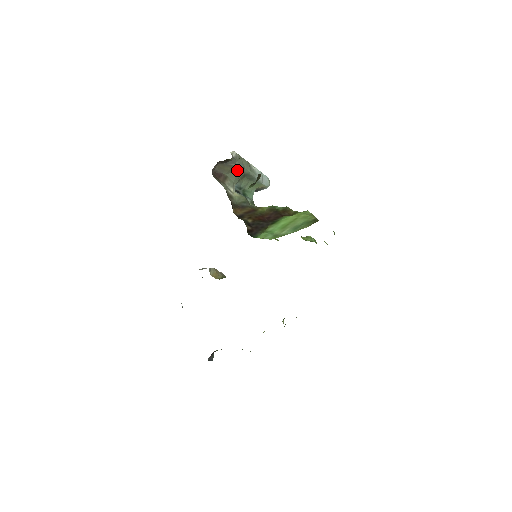
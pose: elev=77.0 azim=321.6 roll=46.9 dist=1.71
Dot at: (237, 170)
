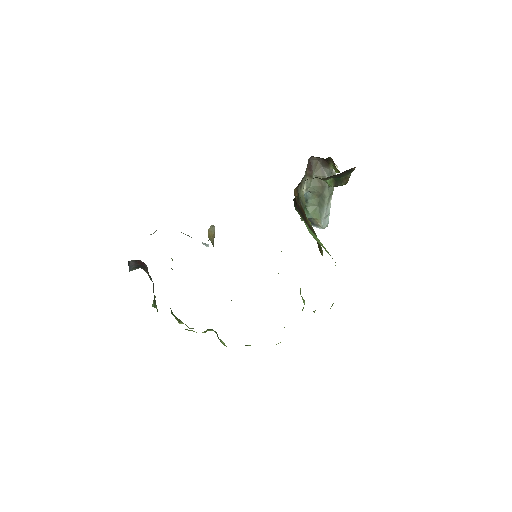
Dot at: (323, 183)
